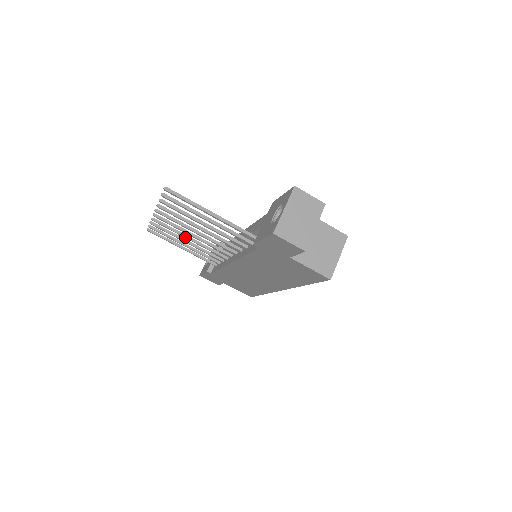
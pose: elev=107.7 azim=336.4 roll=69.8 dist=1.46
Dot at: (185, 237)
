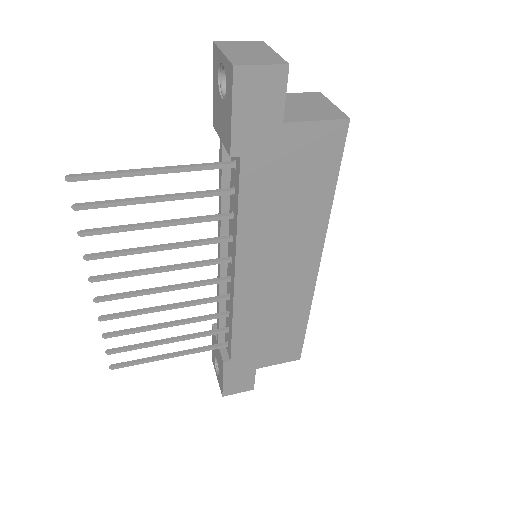
Dot at: (158, 309)
